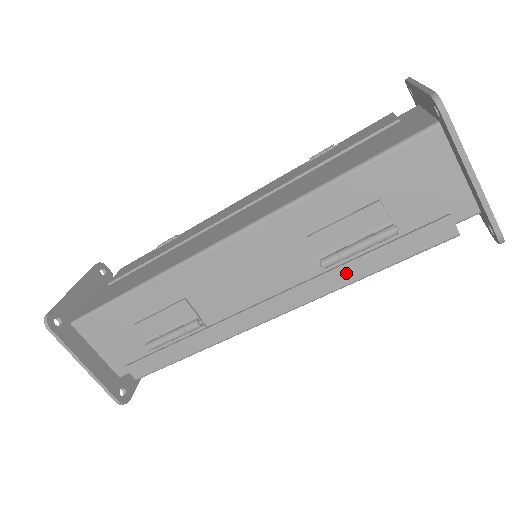
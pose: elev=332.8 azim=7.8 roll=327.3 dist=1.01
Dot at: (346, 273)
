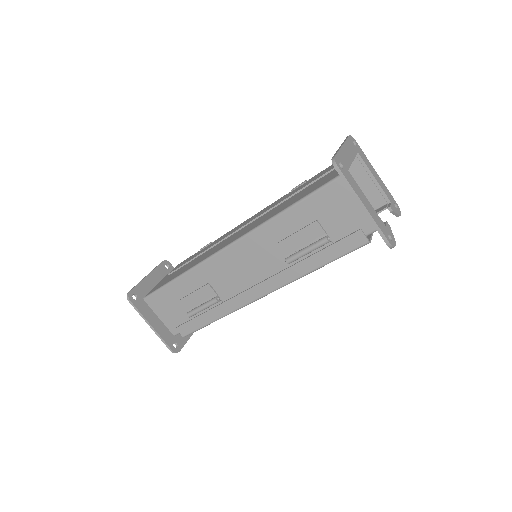
Dot at: (303, 267)
